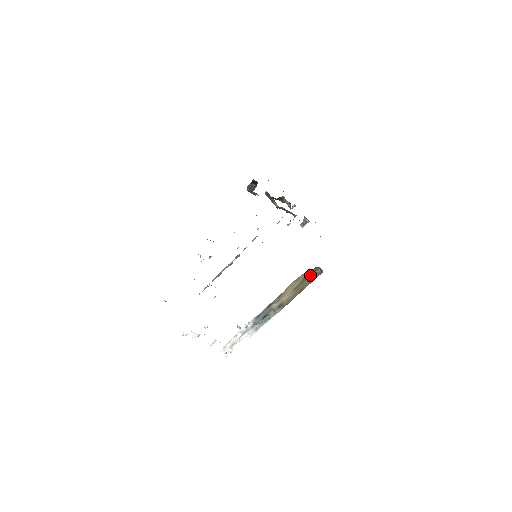
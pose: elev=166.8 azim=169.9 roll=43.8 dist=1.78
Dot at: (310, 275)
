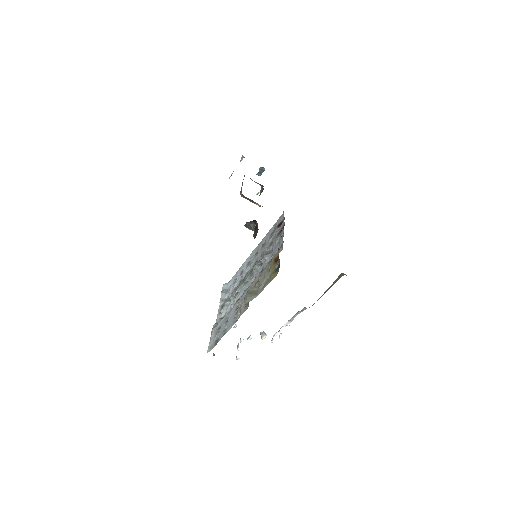
Dot at: (335, 280)
